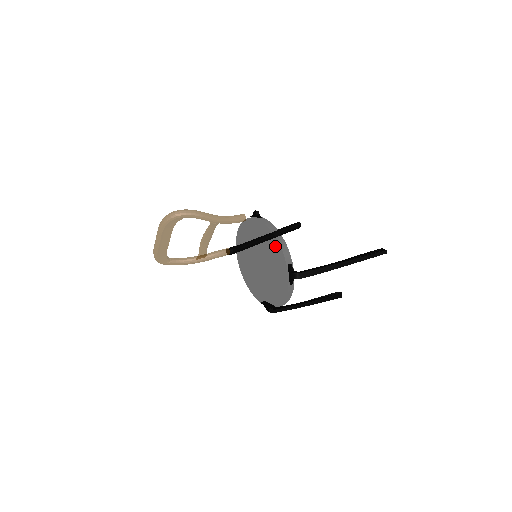
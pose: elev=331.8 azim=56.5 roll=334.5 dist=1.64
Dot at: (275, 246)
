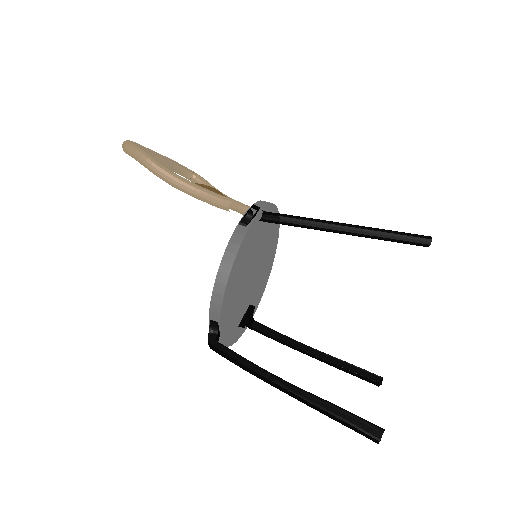
Dot at: occluded
